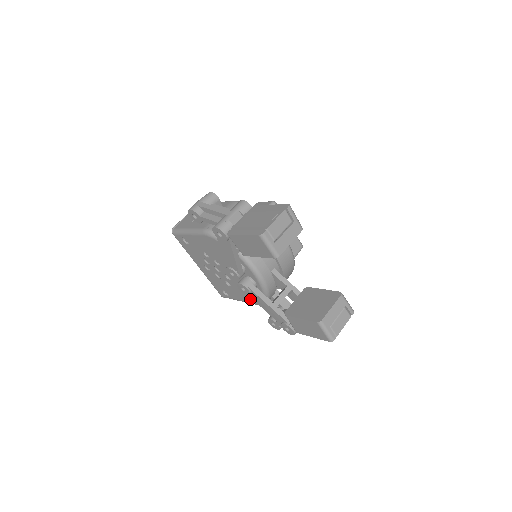
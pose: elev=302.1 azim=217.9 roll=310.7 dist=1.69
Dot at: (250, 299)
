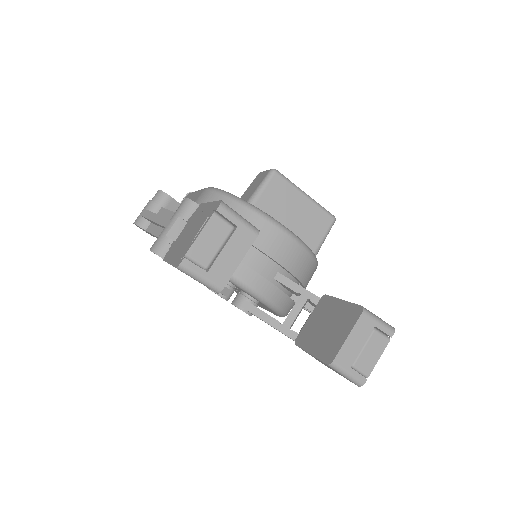
Dot at: (268, 310)
